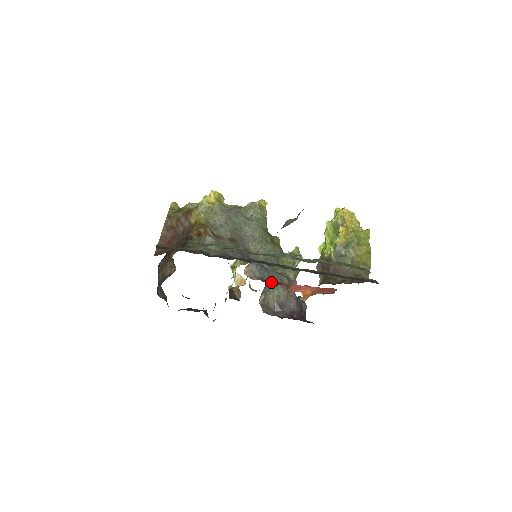
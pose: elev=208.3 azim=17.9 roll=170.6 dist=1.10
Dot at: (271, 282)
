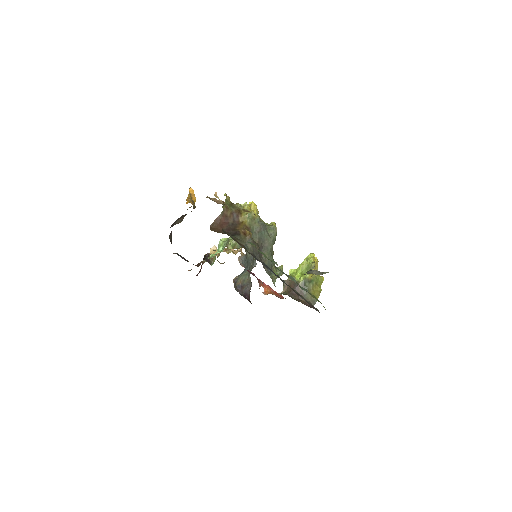
Dot at: (252, 274)
